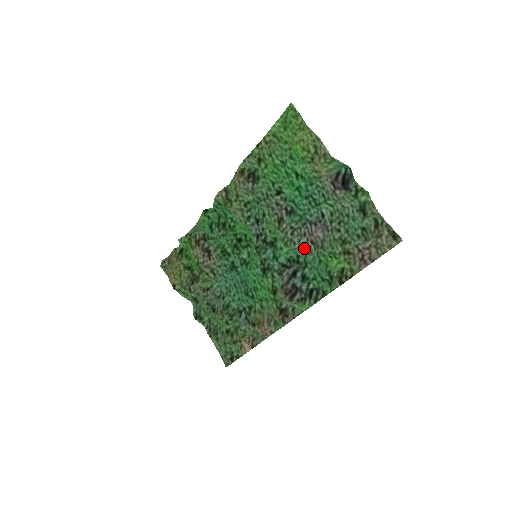
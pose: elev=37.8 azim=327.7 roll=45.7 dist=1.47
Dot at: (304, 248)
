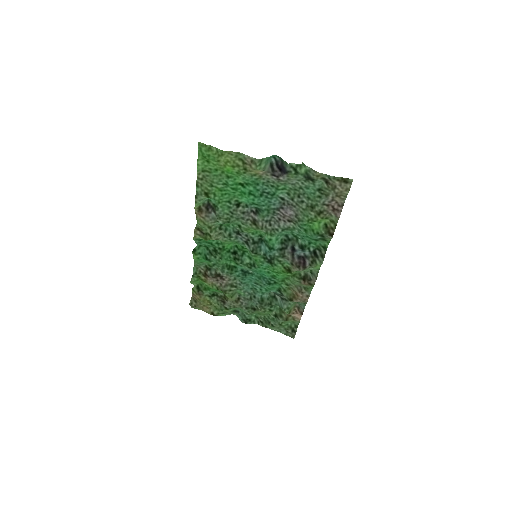
Dot at: (286, 228)
